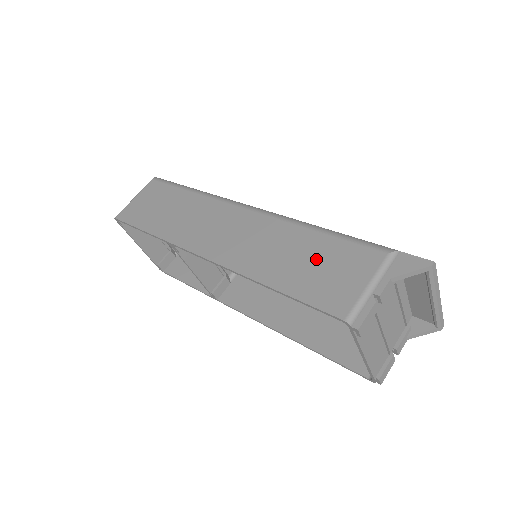
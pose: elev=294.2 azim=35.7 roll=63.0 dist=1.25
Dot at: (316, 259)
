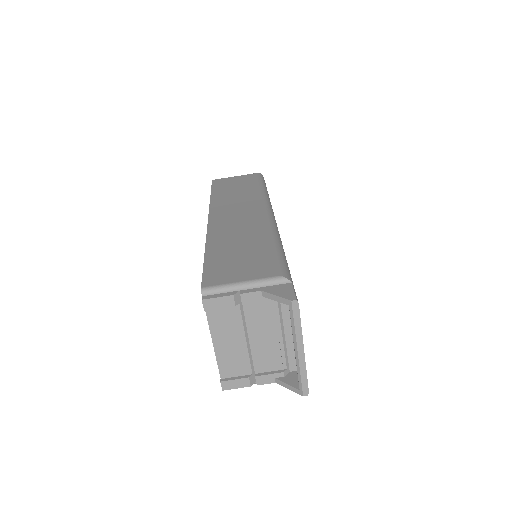
Dot at: (246, 253)
